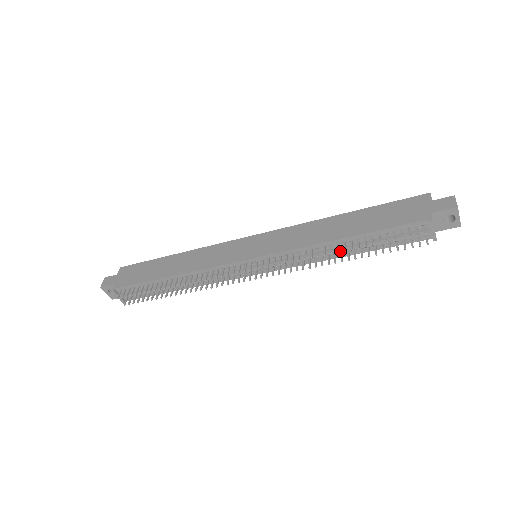
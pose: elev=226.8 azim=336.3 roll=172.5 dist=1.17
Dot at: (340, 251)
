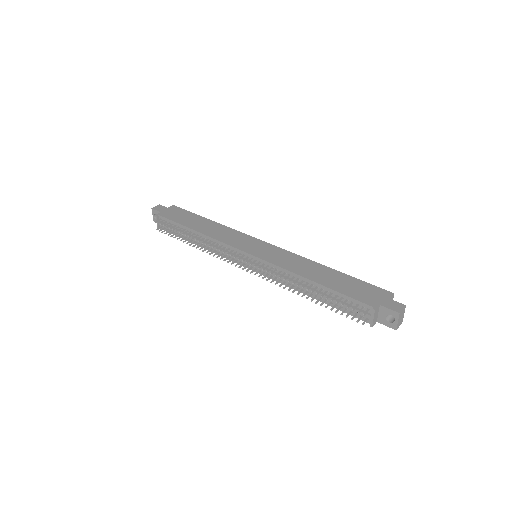
Dot at: occluded
